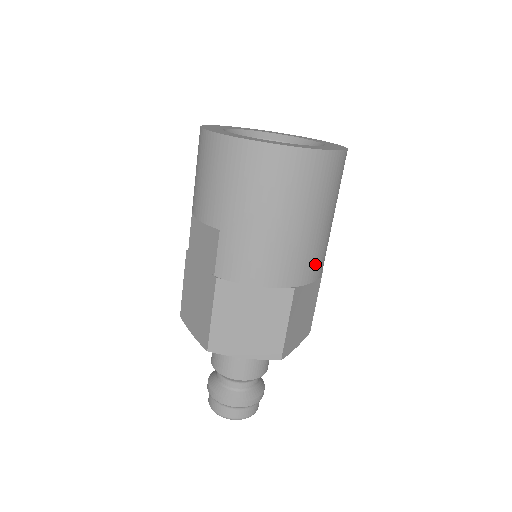
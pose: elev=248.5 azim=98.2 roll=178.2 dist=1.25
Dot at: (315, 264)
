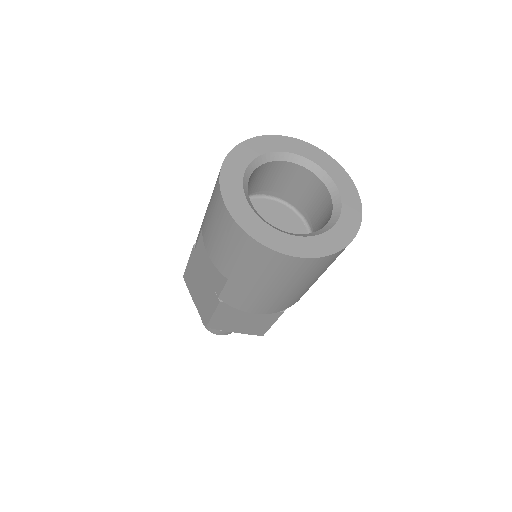
Dot at: (305, 292)
